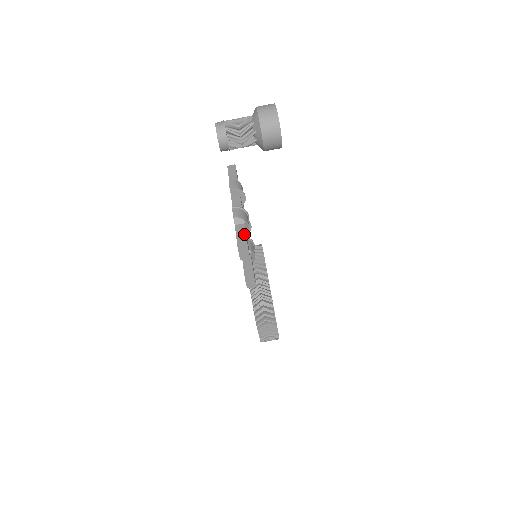
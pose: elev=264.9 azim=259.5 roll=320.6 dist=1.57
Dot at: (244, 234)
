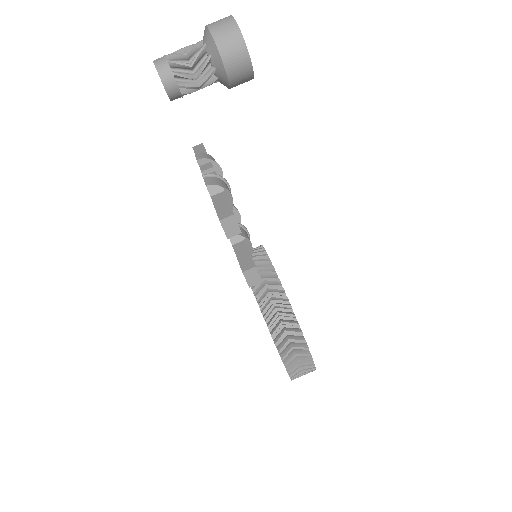
Dot at: (225, 201)
